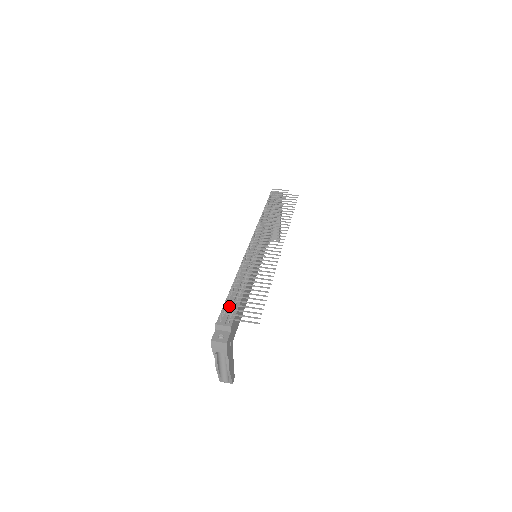
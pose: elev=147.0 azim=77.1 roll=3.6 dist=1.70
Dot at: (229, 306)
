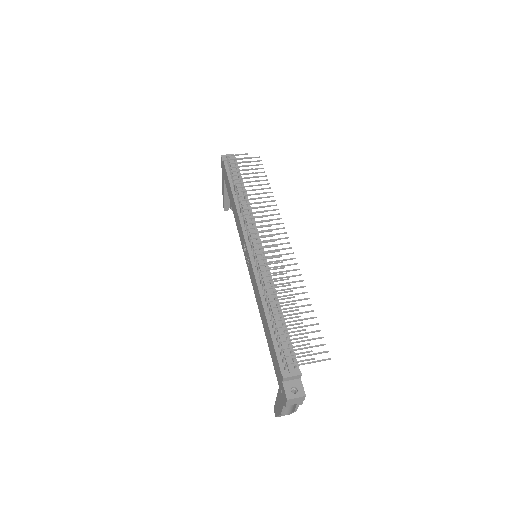
Dot at: (282, 346)
